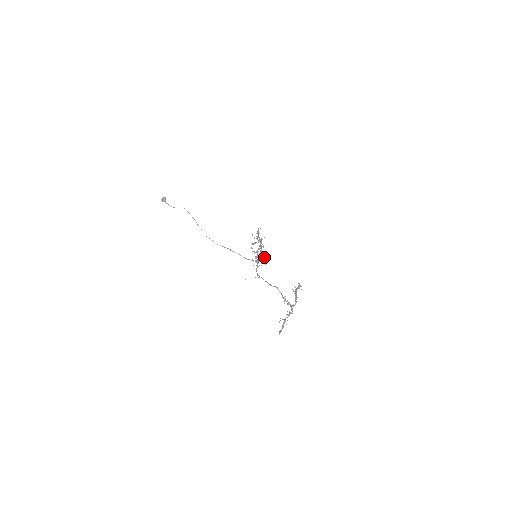
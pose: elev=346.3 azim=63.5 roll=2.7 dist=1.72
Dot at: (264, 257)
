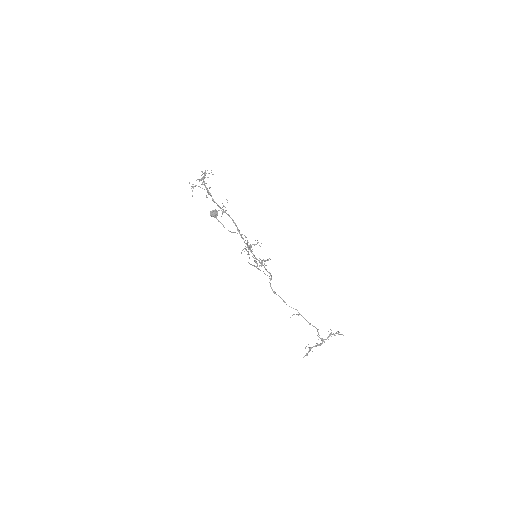
Dot at: occluded
